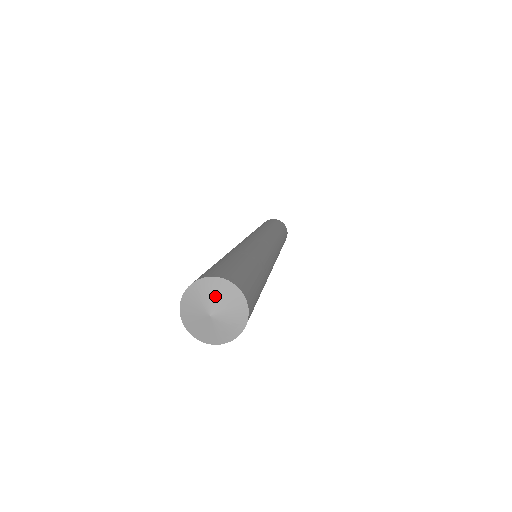
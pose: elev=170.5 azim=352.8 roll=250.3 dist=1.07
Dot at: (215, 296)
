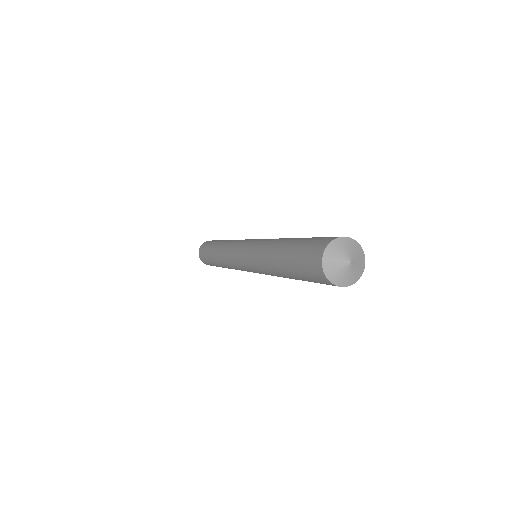
Dot at: (346, 249)
